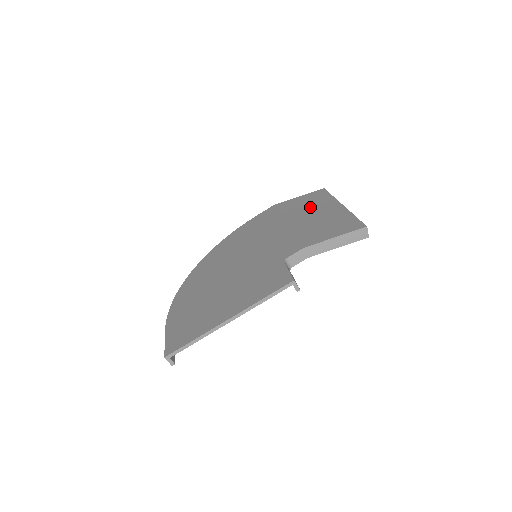
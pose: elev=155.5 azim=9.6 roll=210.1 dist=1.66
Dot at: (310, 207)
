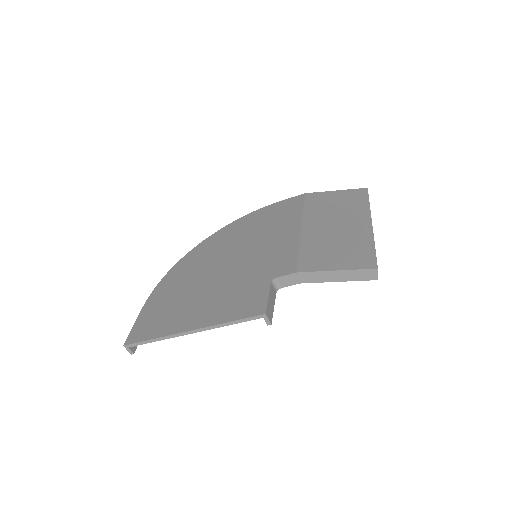
Dot at: (337, 212)
